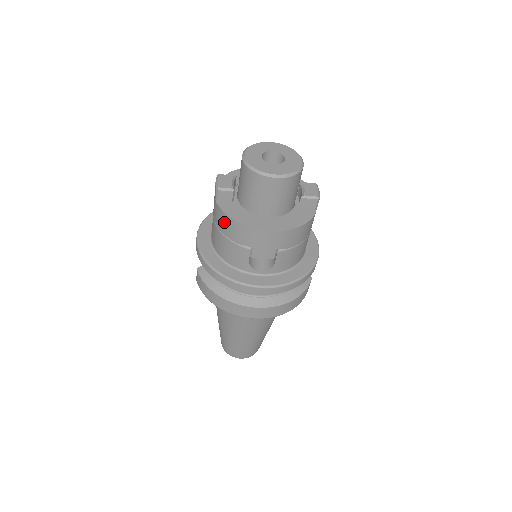
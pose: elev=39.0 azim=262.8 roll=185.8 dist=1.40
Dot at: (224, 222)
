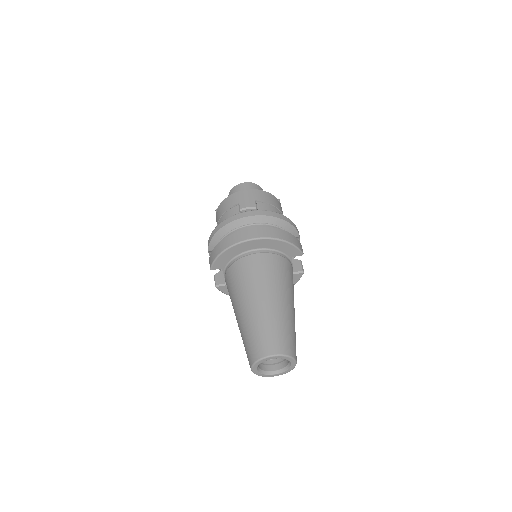
Dot at: (221, 209)
